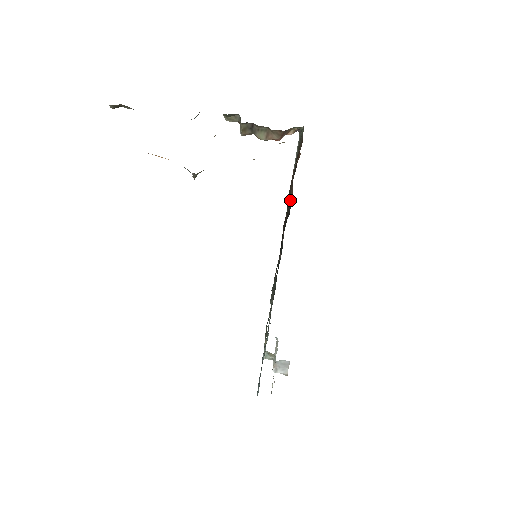
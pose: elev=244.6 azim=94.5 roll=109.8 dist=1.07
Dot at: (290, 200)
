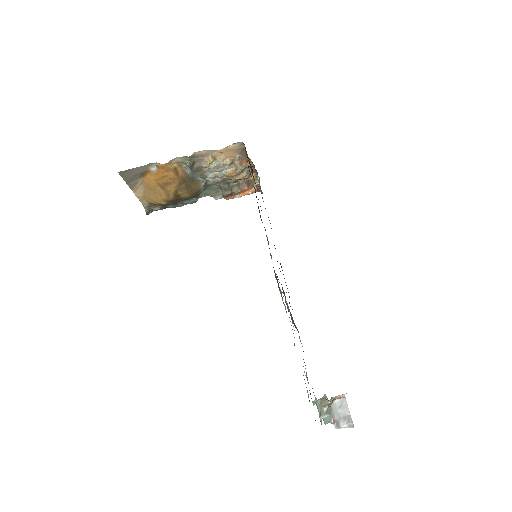
Dot at: (245, 150)
